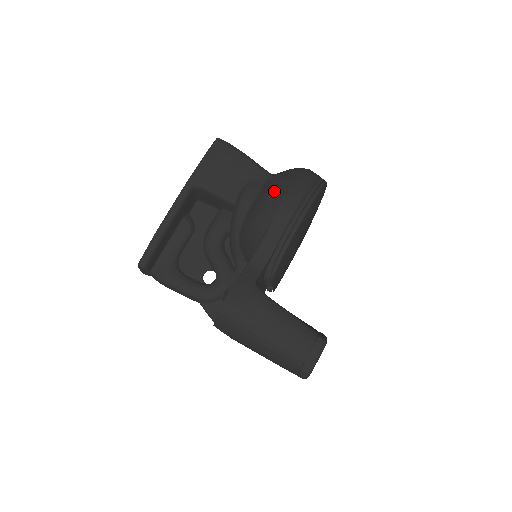
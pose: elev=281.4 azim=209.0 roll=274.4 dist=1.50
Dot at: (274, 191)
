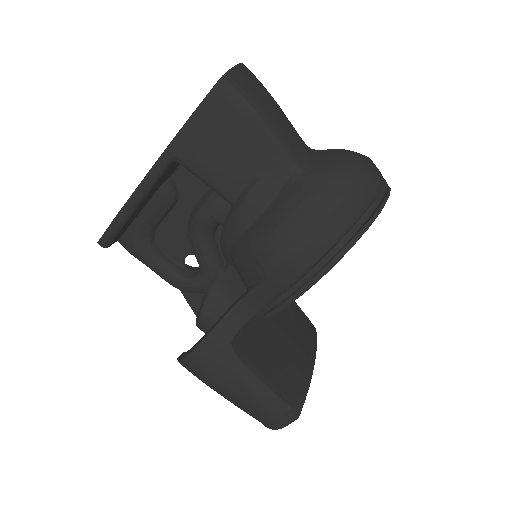
Dot at: (289, 224)
